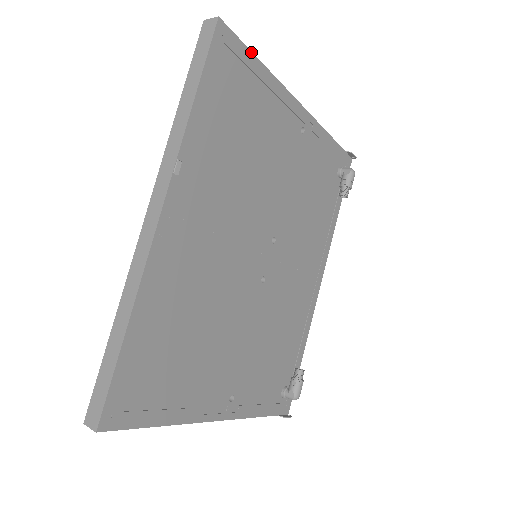
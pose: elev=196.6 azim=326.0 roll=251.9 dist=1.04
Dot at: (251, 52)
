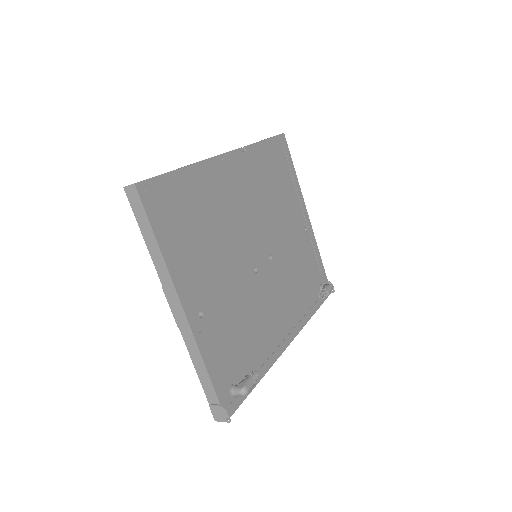
Dot at: (292, 162)
